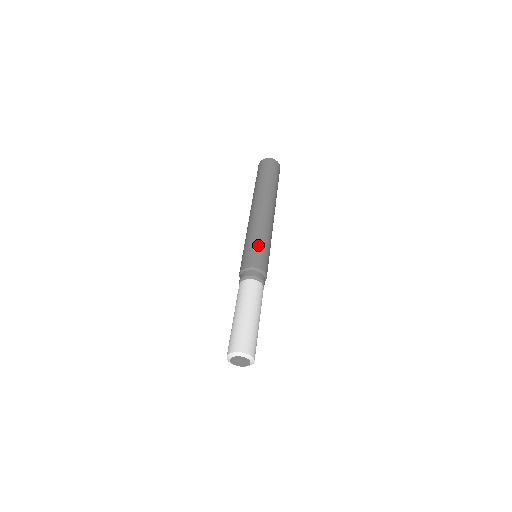
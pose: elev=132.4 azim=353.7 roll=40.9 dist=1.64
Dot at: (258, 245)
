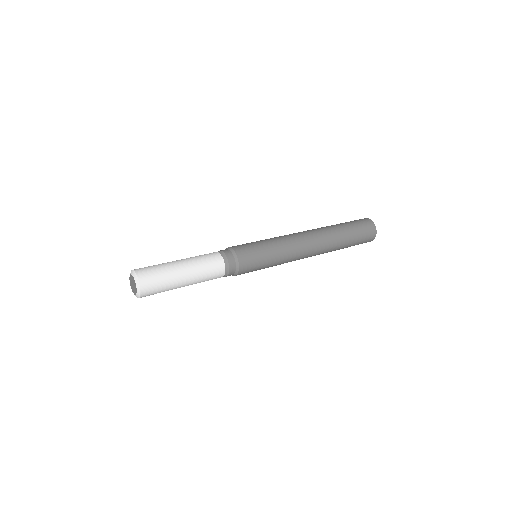
Dot at: occluded
